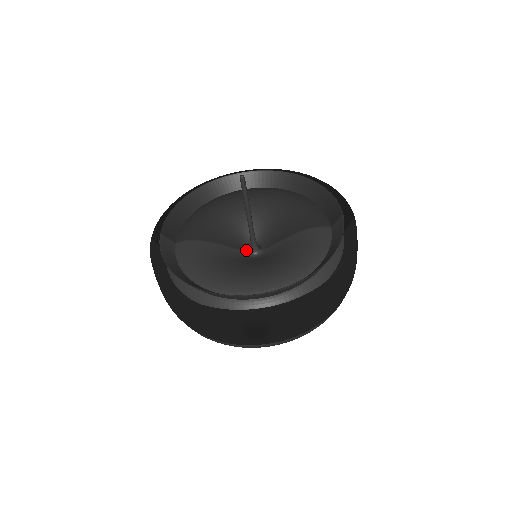
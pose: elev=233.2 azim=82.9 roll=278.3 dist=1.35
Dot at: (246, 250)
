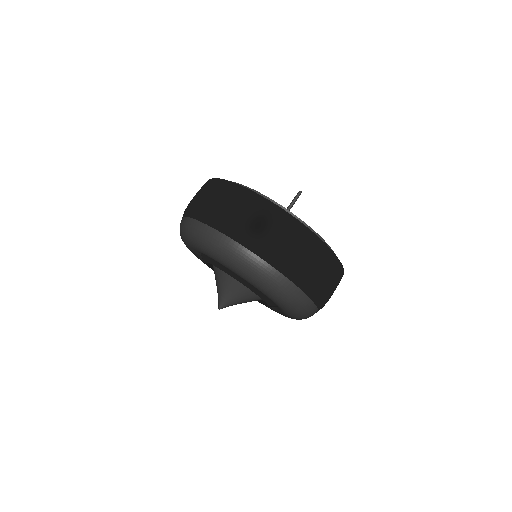
Dot at: occluded
